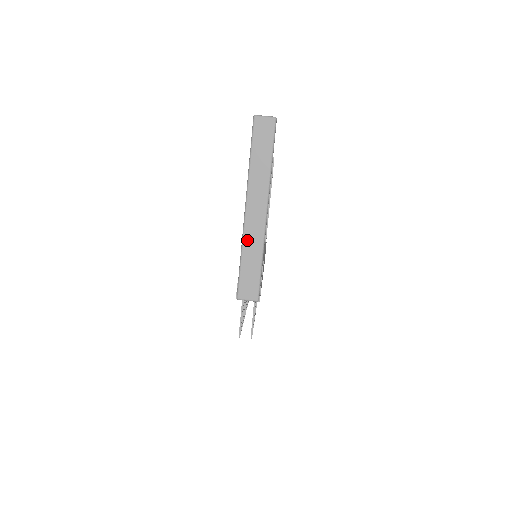
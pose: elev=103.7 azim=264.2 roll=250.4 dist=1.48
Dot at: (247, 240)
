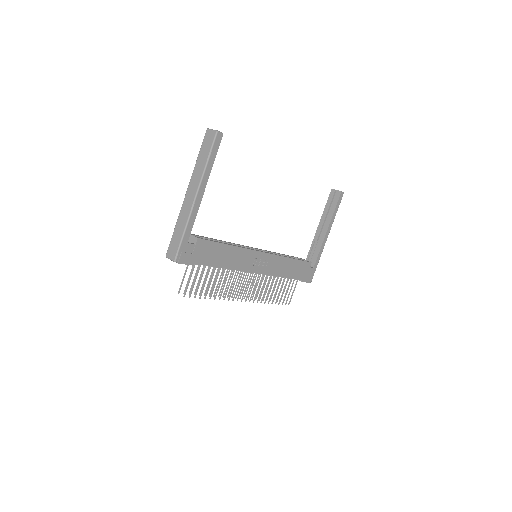
Dot at: (181, 216)
